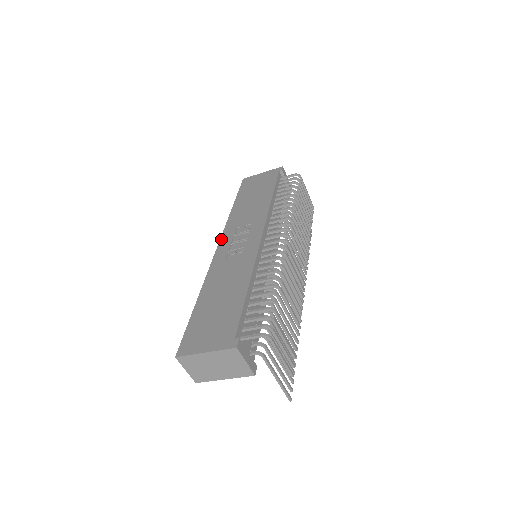
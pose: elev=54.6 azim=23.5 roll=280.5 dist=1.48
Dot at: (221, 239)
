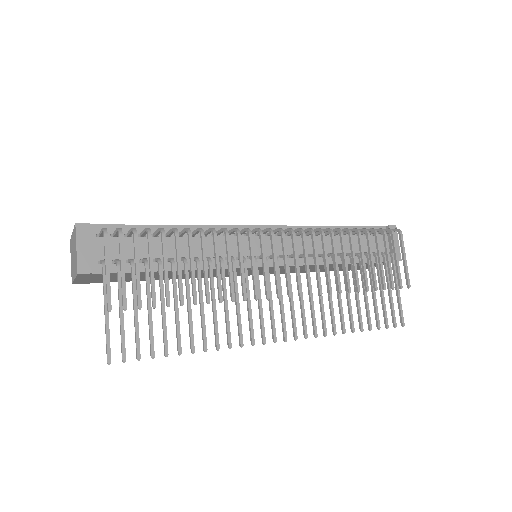
Dot at: occluded
